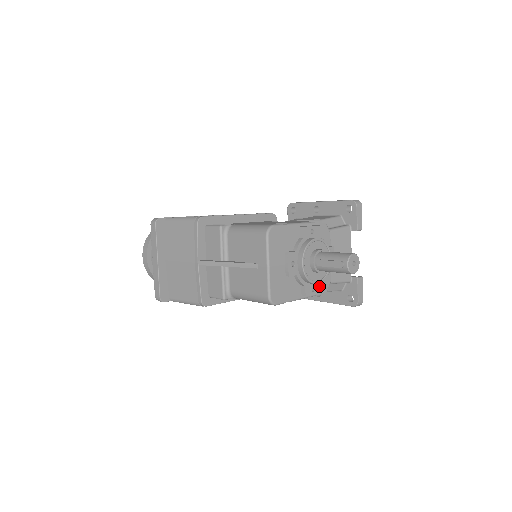
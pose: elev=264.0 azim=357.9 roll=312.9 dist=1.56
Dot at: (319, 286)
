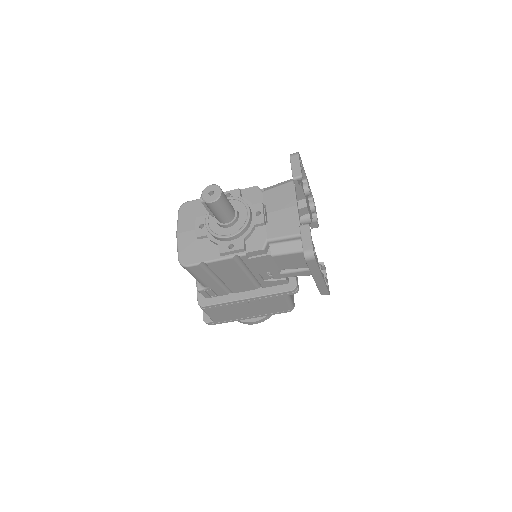
Dot at: (240, 243)
